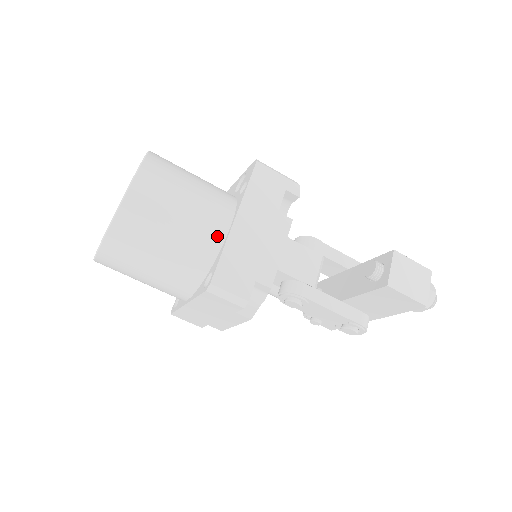
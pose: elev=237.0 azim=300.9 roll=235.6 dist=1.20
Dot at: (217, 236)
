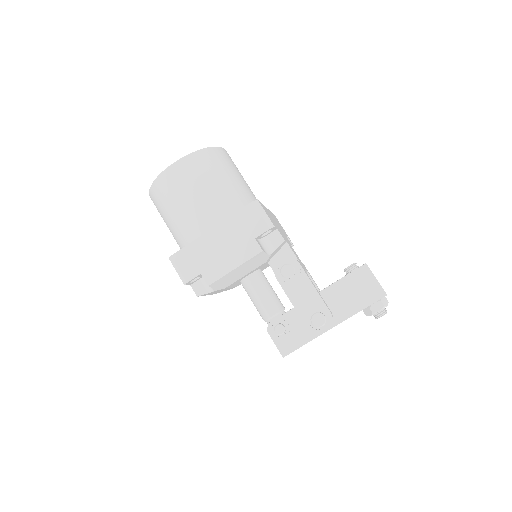
Dot at: occluded
